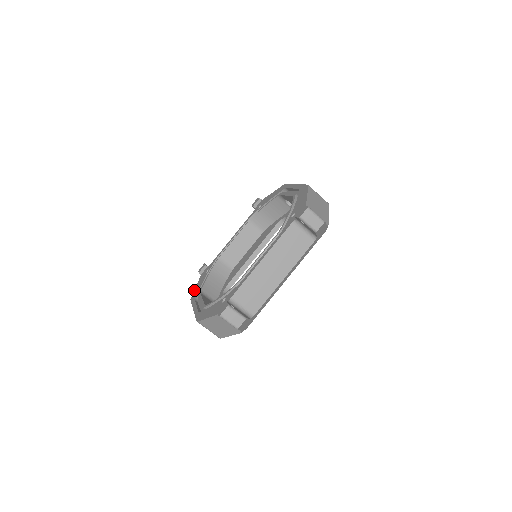
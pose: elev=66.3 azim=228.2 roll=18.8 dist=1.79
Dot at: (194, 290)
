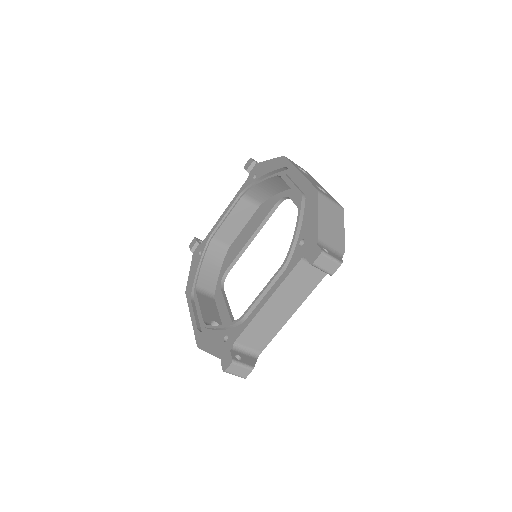
Dot at: (188, 278)
